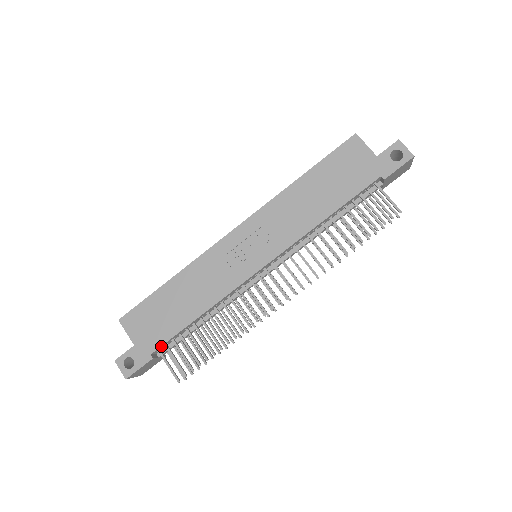
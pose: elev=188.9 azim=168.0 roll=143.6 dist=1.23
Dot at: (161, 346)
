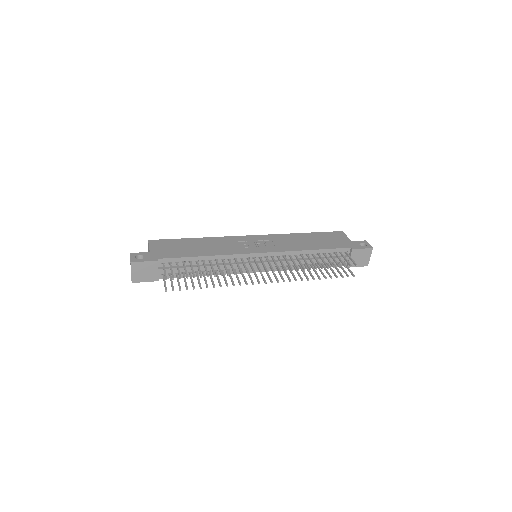
Dot at: (168, 259)
